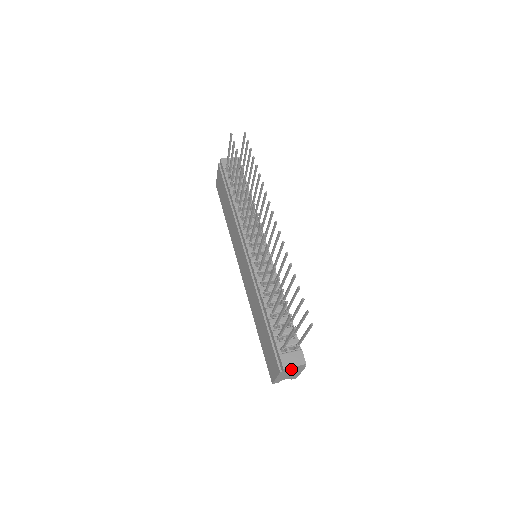
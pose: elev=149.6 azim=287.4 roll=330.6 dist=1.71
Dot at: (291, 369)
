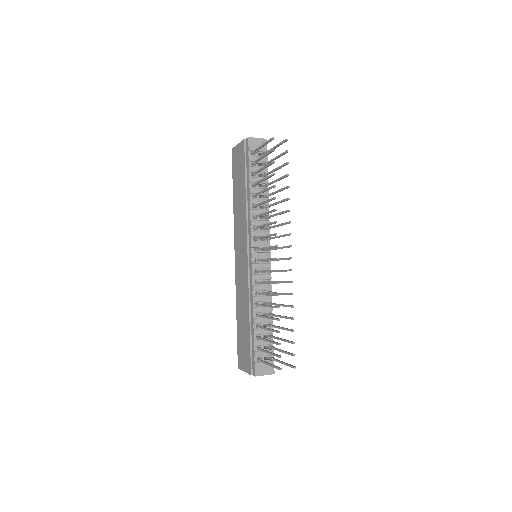
Dot at: occluded
